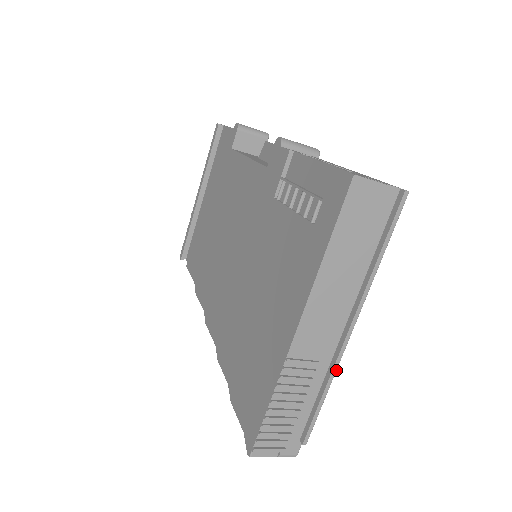
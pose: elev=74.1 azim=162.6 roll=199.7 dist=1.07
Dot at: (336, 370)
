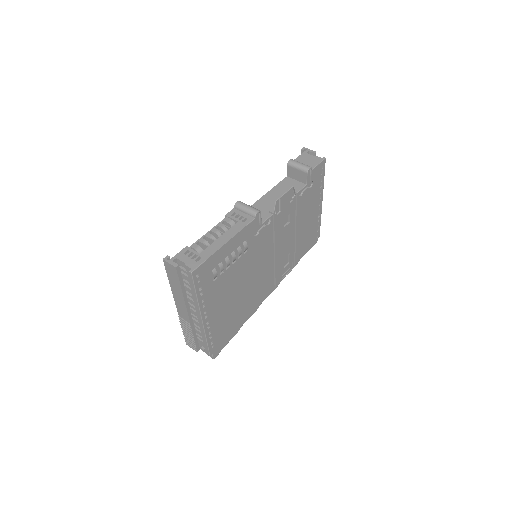
Dot at: (205, 332)
